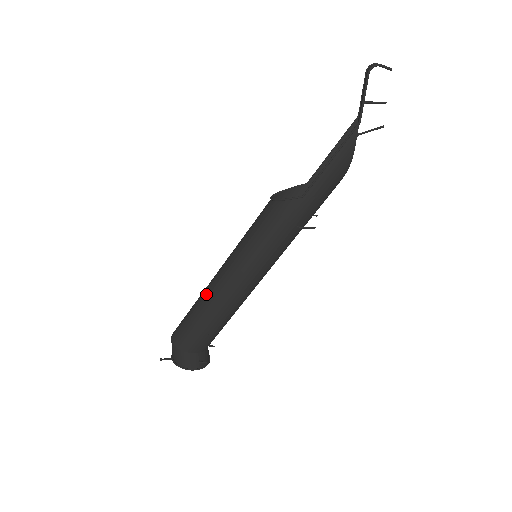
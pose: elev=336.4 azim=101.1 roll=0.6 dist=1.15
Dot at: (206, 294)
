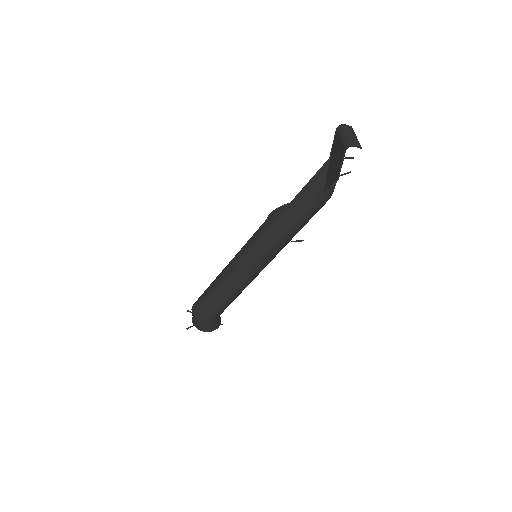
Dot at: (220, 286)
